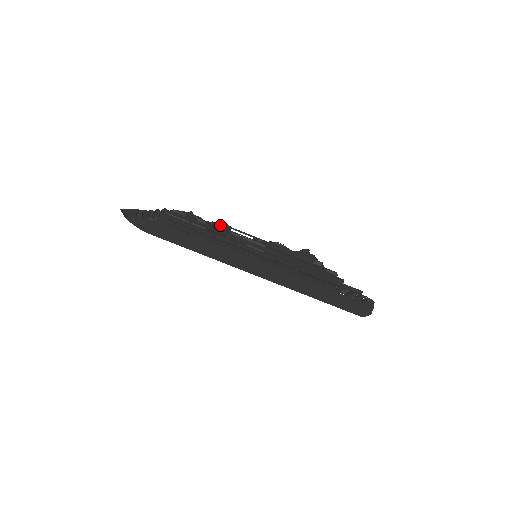
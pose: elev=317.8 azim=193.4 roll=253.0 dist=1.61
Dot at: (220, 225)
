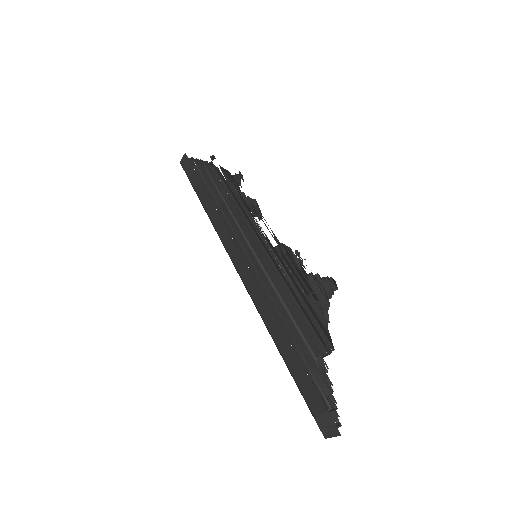
Dot at: (246, 199)
